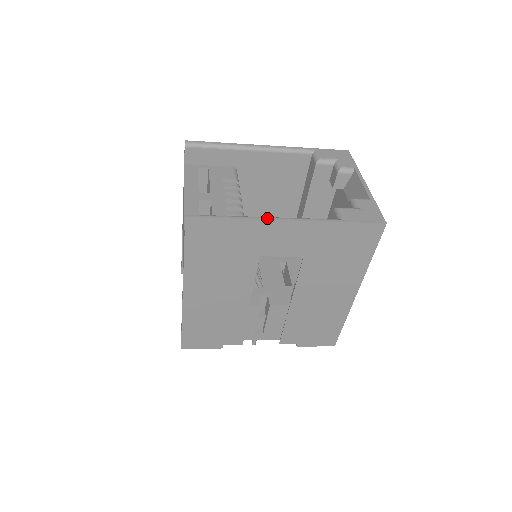
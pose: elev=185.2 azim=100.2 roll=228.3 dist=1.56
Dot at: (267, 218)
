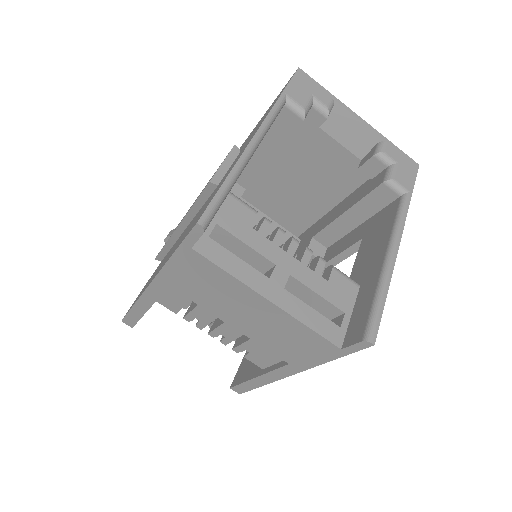
Dot at: (394, 259)
